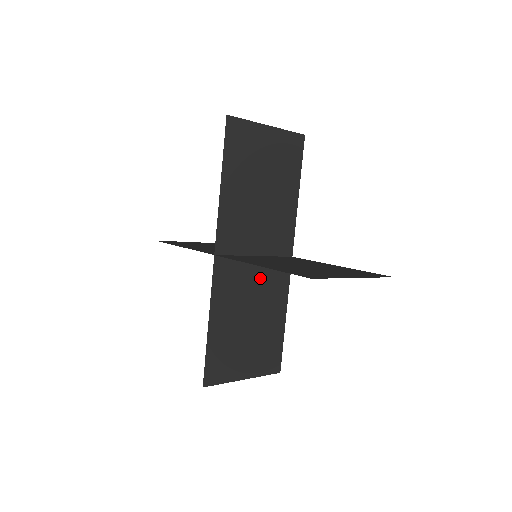
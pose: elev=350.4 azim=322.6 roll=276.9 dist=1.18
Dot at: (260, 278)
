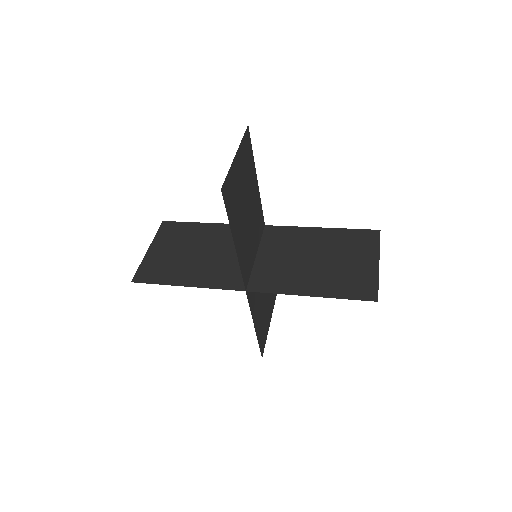
Dot at: occluded
